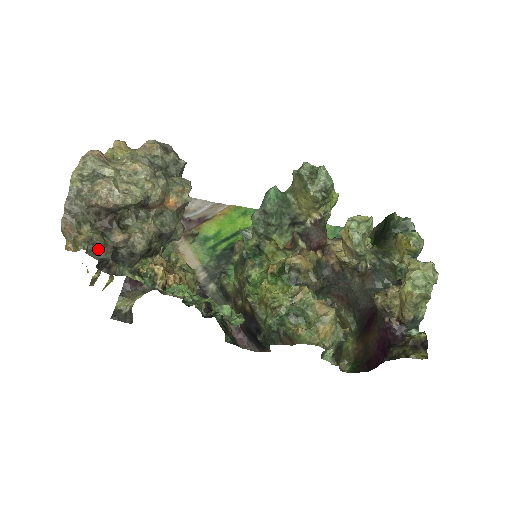
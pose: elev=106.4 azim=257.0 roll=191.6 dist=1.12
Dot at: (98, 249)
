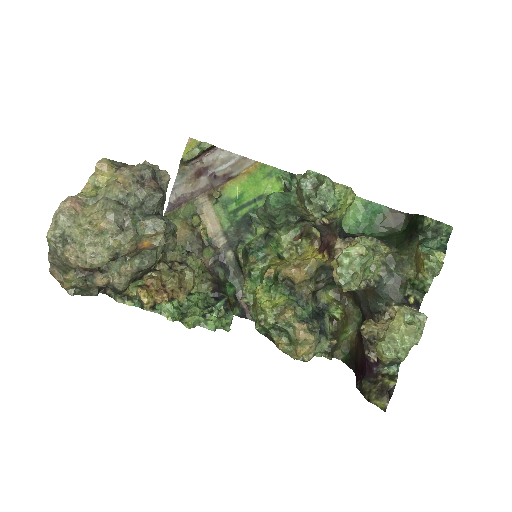
Dot at: (85, 290)
